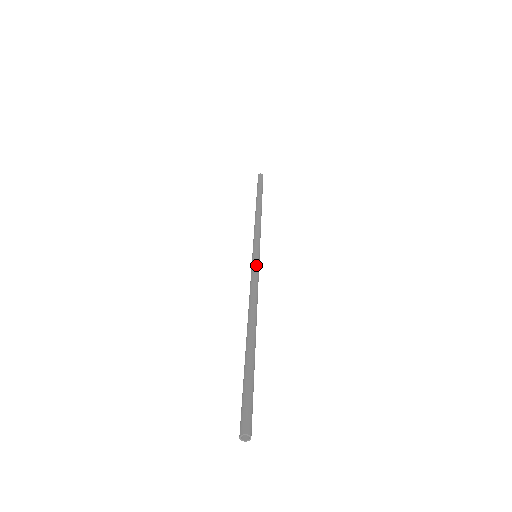
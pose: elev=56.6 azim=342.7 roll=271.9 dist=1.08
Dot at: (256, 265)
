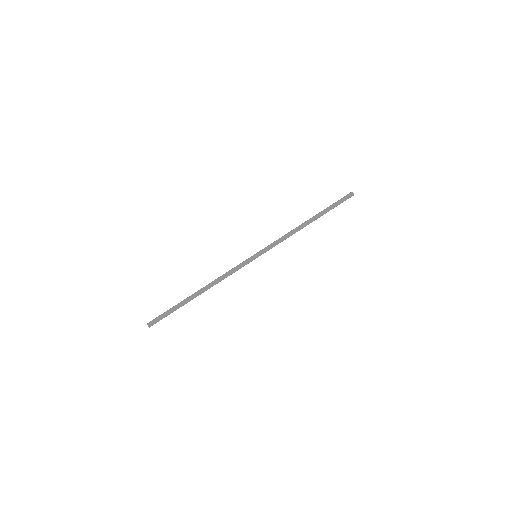
Dot at: (245, 262)
